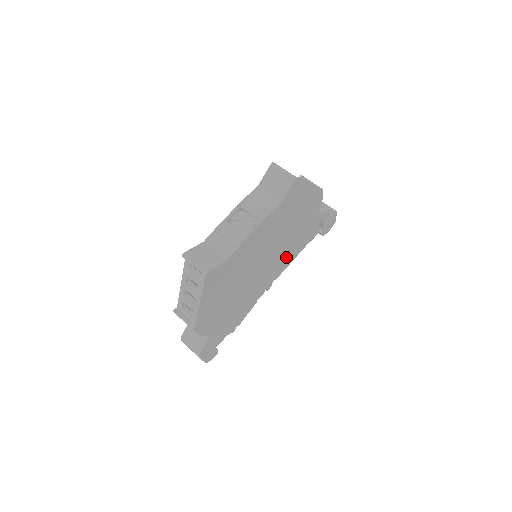
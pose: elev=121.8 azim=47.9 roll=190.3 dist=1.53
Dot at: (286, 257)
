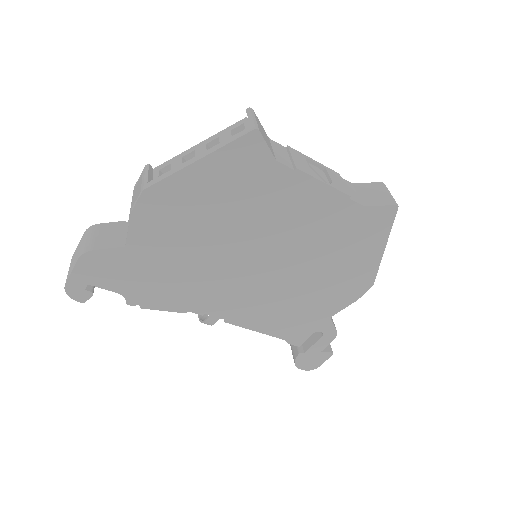
Dot at: (265, 309)
